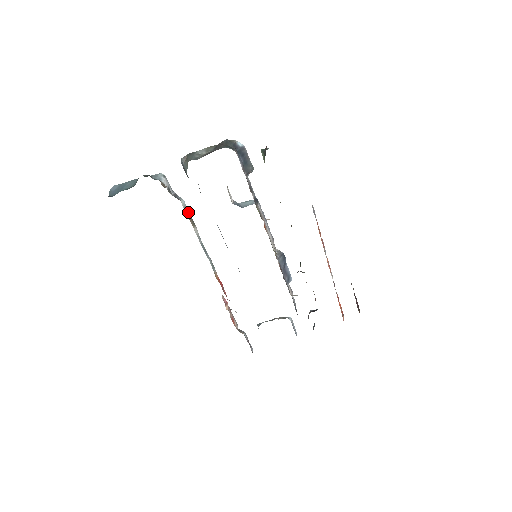
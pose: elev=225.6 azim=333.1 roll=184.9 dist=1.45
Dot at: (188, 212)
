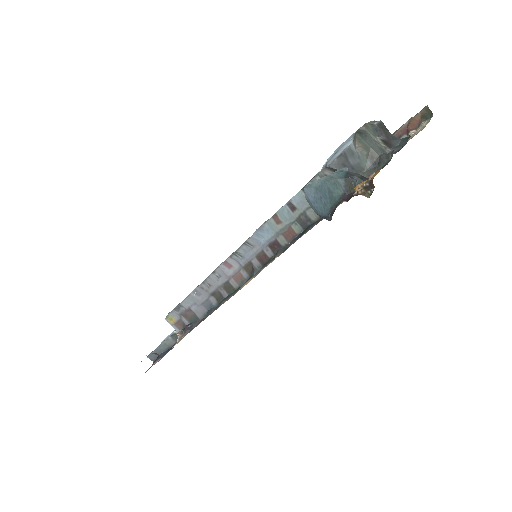
Dot at: occluded
